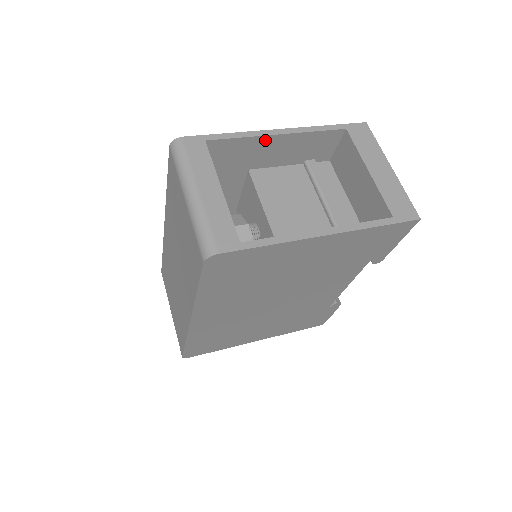
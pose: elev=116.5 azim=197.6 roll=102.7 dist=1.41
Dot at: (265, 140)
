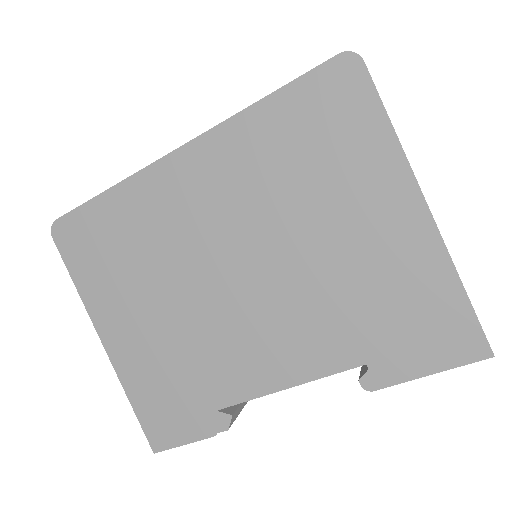
Dot at: occluded
